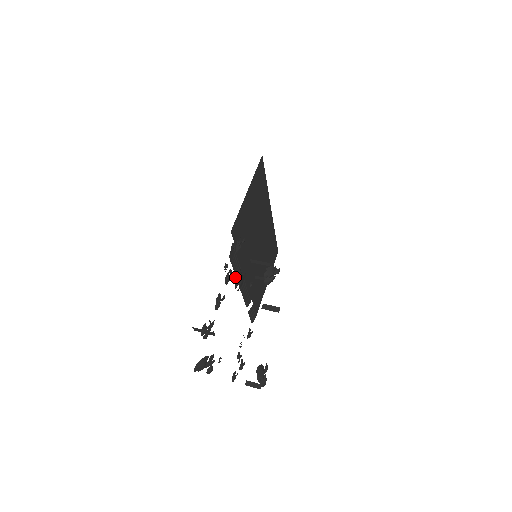
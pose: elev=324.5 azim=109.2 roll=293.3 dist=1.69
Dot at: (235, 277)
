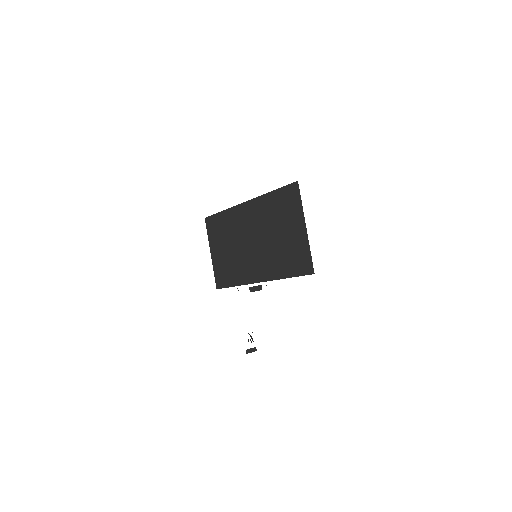
Dot at: occluded
